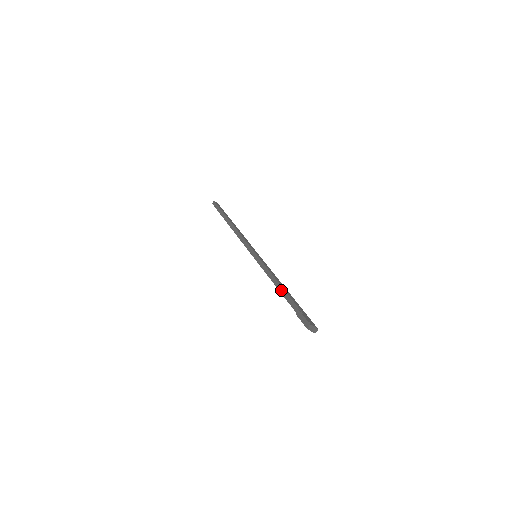
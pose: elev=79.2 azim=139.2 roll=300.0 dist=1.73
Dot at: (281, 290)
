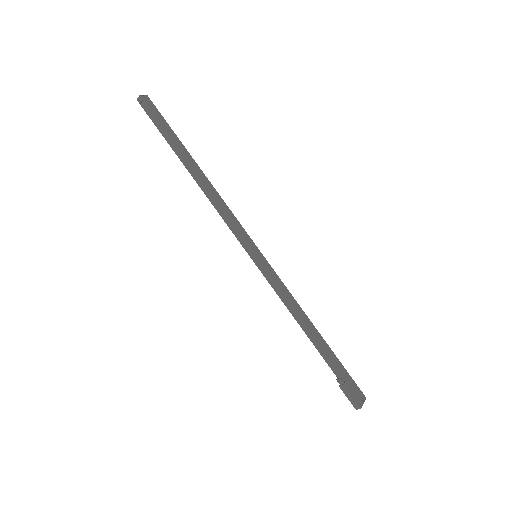
Dot at: (310, 336)
